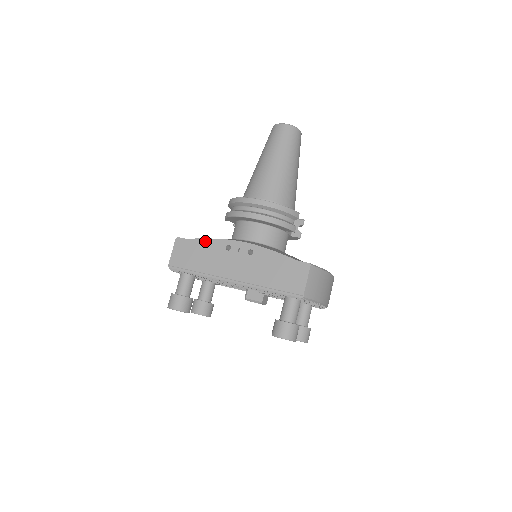
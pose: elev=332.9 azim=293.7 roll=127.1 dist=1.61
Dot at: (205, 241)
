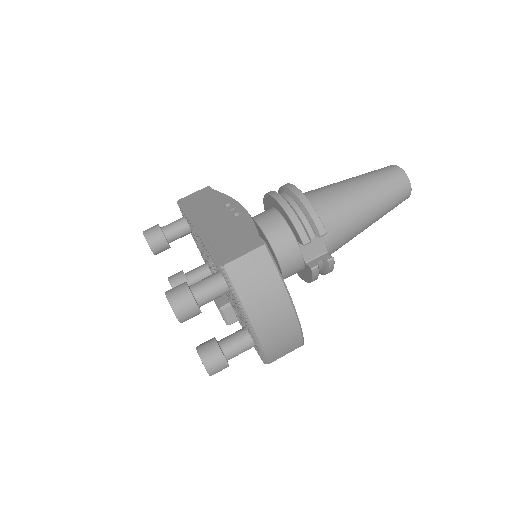
Dot at: (221, 195)
